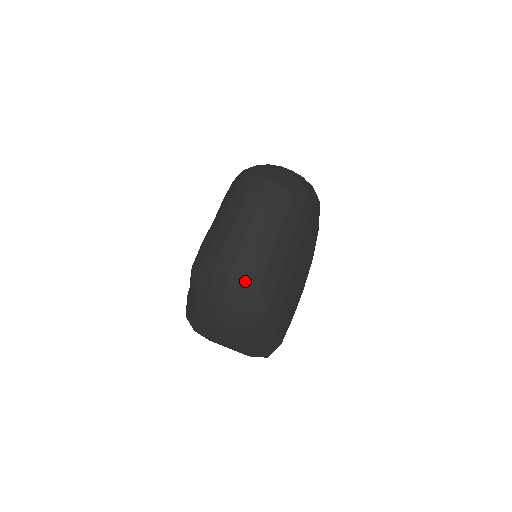
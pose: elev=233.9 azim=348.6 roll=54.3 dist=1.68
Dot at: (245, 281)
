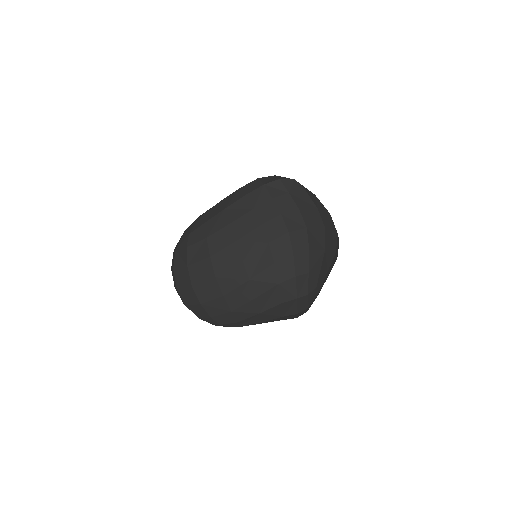
Dot at: occluded
